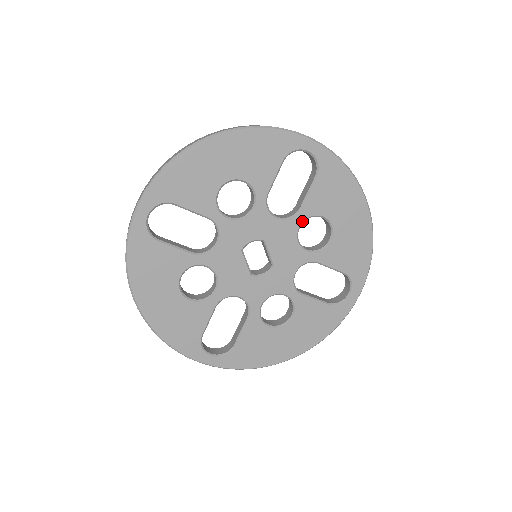
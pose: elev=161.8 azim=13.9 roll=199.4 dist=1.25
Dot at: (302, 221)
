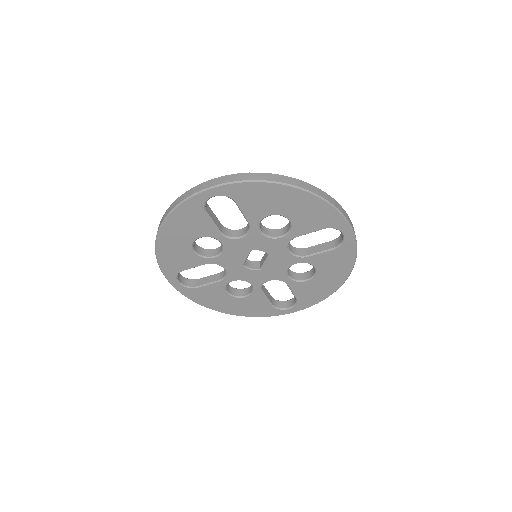
Dot at: (301, 262)
